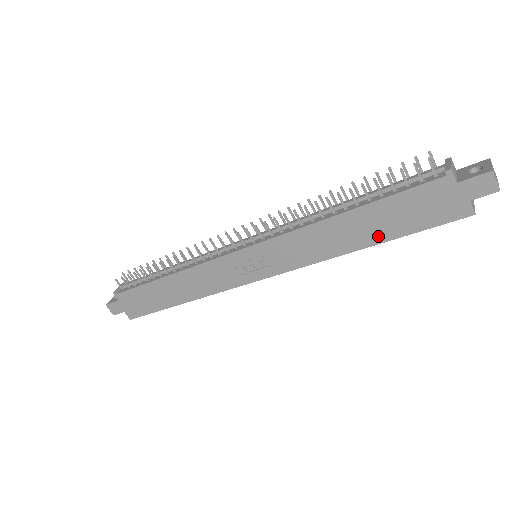
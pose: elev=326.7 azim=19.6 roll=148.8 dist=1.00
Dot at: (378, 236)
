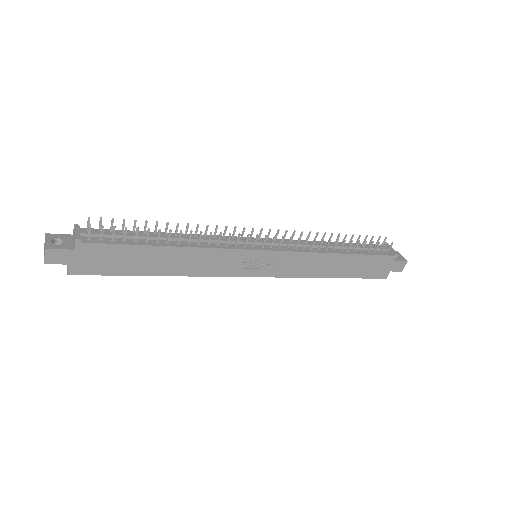
Dot at: (344, 274)
